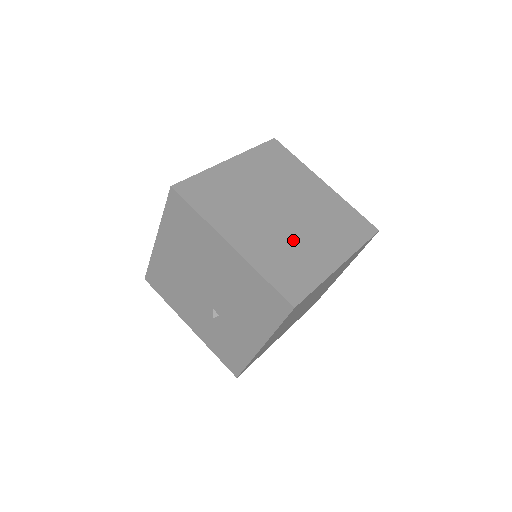
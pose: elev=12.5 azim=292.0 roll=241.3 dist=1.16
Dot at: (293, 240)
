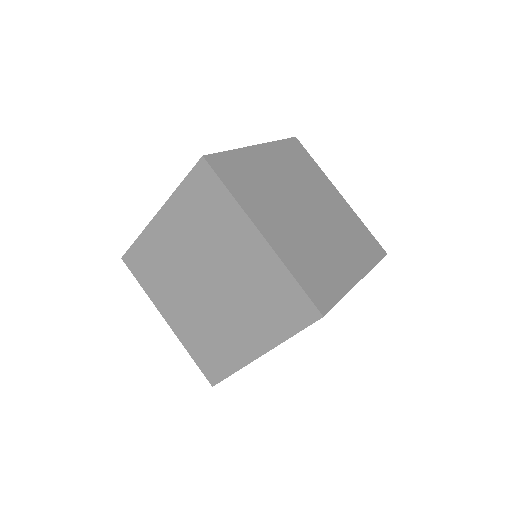
Dot at: (215, 322)
